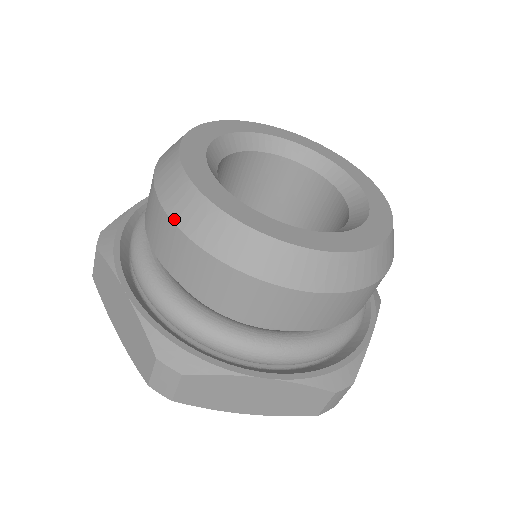
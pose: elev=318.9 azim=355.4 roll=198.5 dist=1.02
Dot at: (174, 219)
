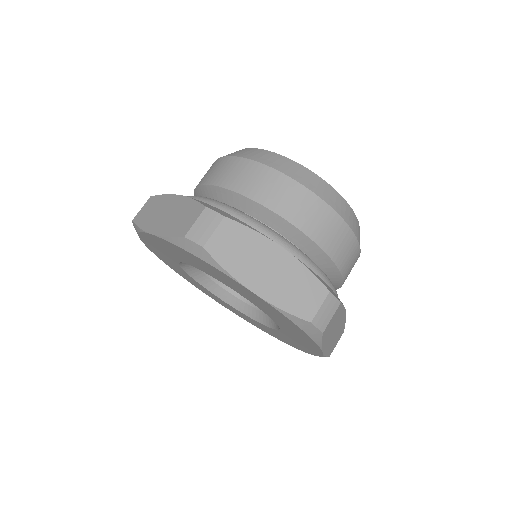
Dot at: (320, 196)
